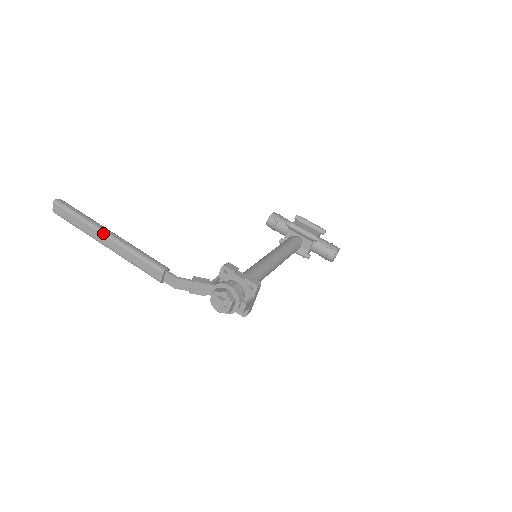
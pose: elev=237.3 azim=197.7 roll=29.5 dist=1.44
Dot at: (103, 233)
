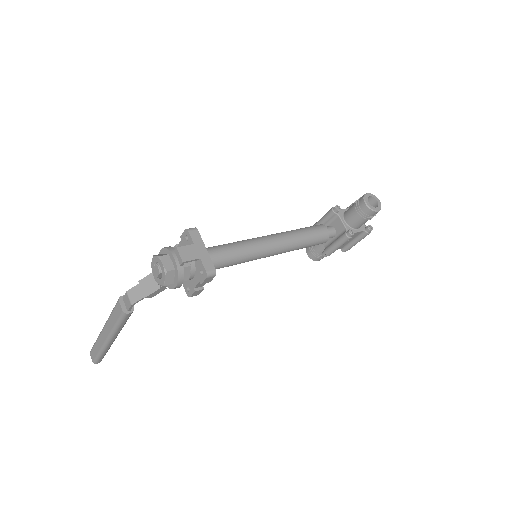
Dot at: occluded
